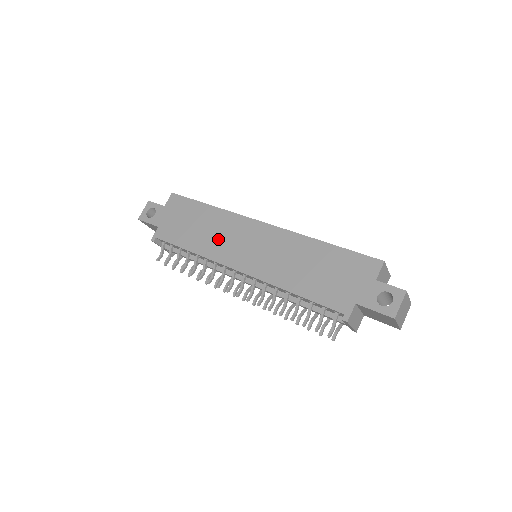
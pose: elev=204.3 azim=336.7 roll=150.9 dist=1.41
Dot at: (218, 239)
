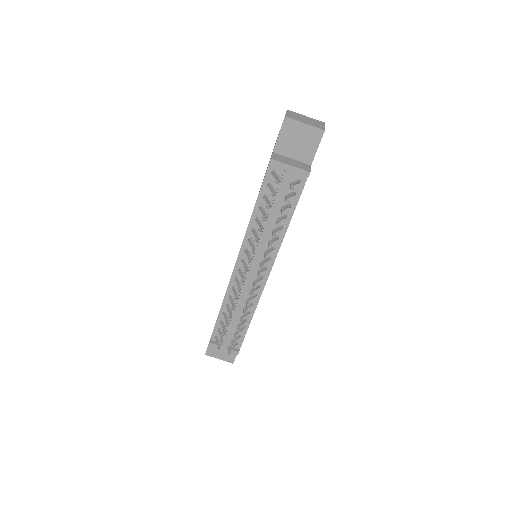
Dot at: occluded
